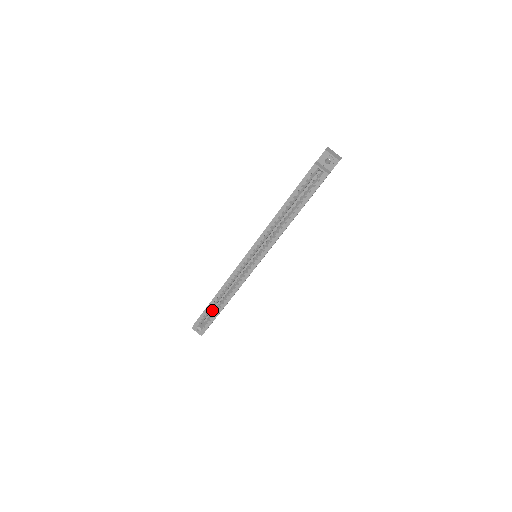
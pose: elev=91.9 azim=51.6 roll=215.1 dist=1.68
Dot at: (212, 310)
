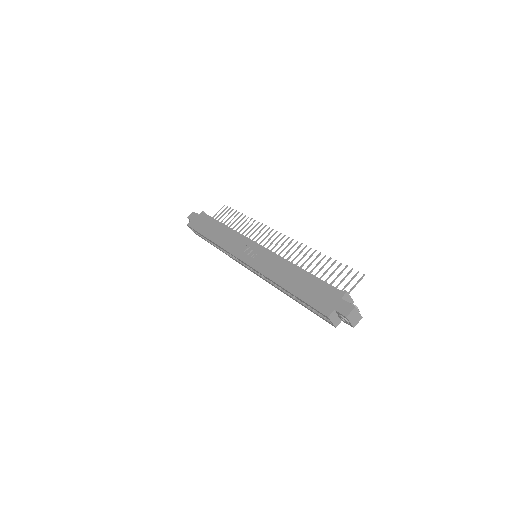
Dot at: occluded
